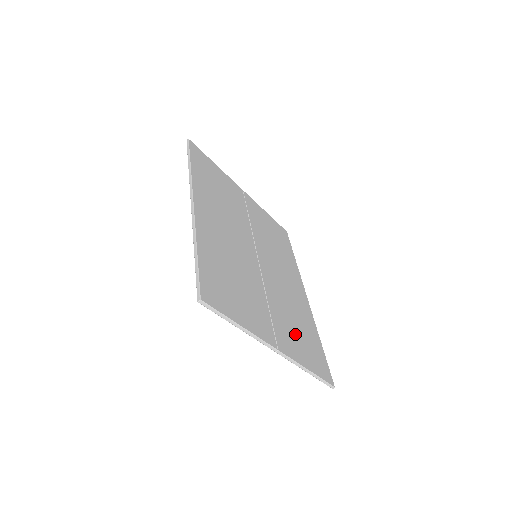
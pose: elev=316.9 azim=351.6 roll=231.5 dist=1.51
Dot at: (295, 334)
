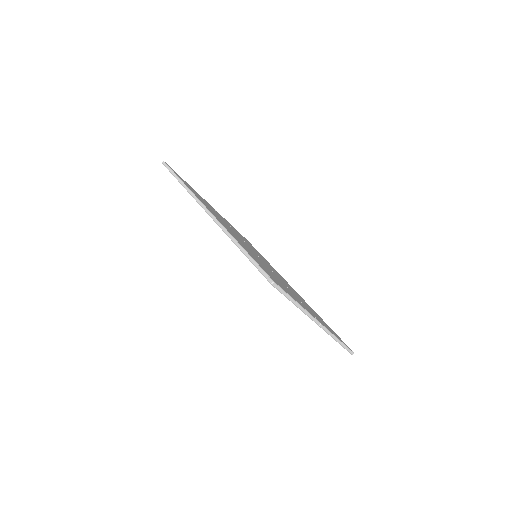
Dot at: occluded
